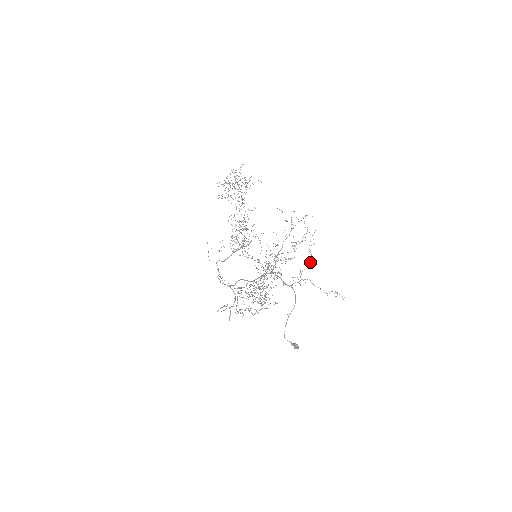
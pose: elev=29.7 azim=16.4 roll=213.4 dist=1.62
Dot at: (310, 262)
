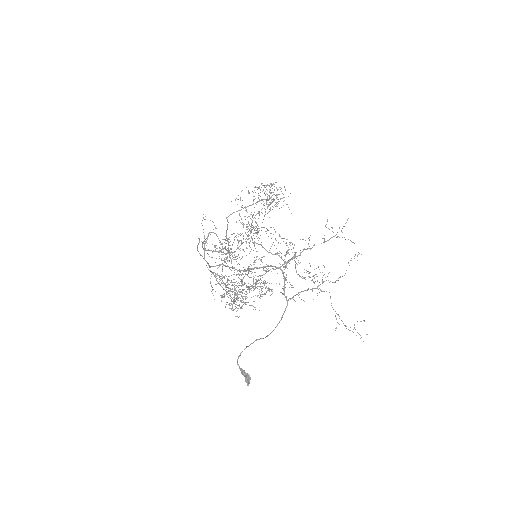
Dot at: occluded
